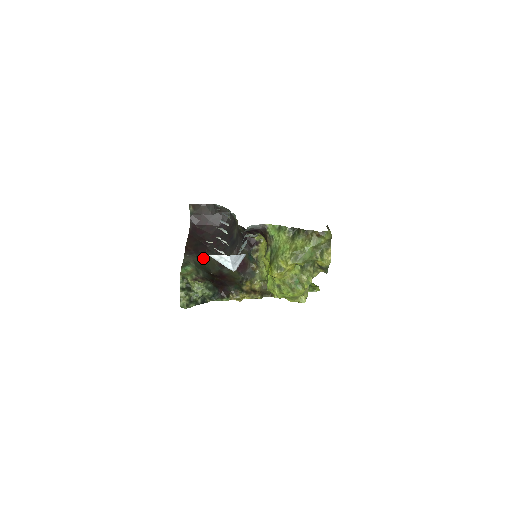
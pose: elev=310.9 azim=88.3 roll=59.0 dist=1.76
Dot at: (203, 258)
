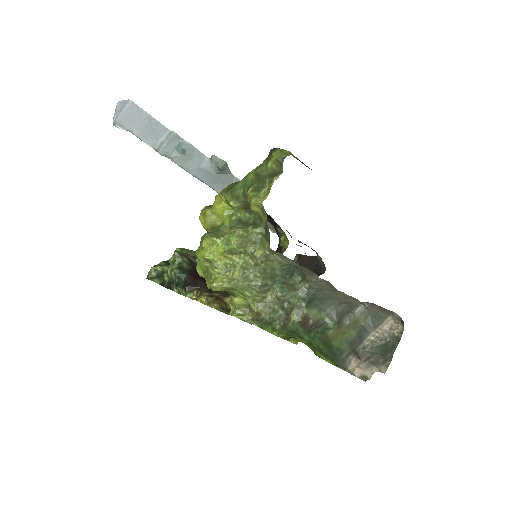
Dot at: occluded
